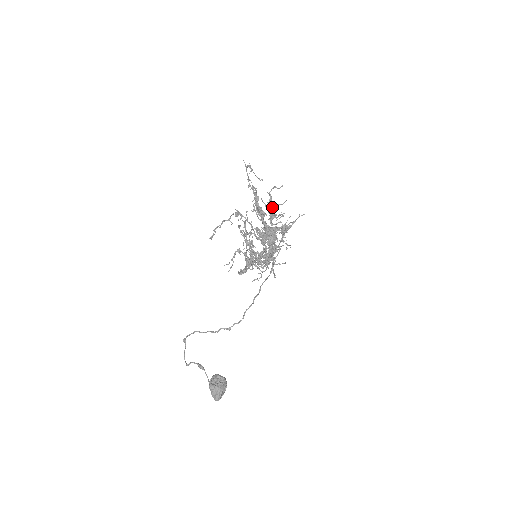
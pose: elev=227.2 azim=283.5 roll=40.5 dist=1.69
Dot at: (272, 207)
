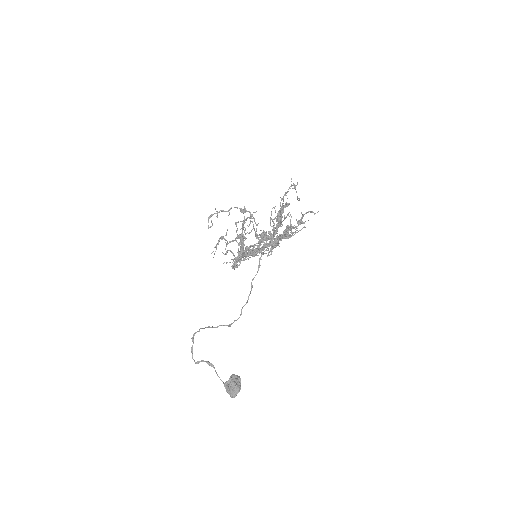
Dot at: occluded
